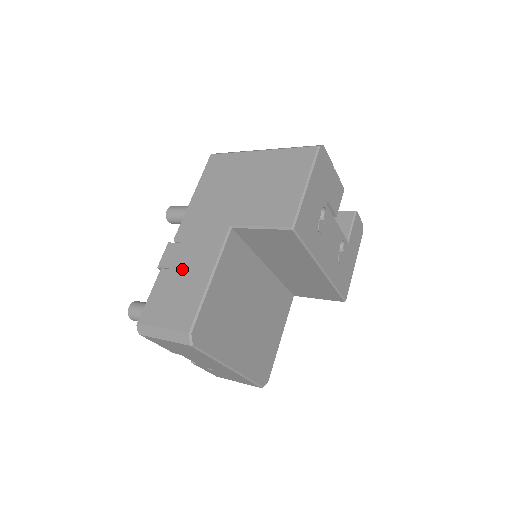
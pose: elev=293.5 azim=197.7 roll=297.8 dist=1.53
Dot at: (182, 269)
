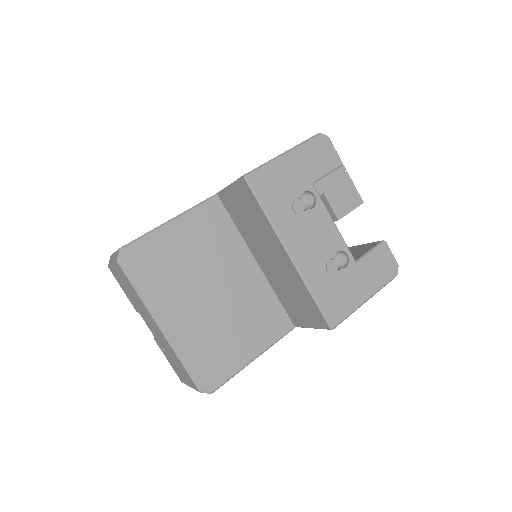
Dot at: occluded
